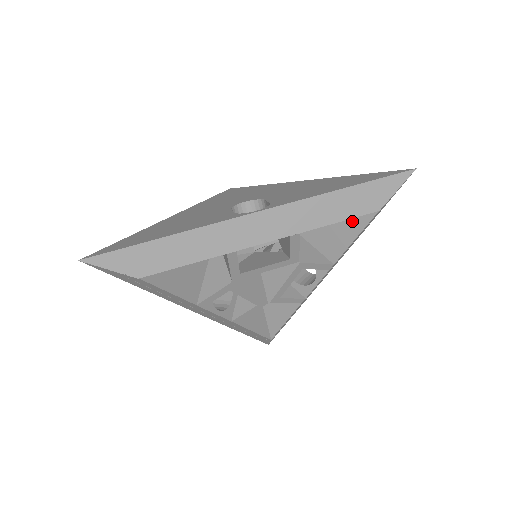
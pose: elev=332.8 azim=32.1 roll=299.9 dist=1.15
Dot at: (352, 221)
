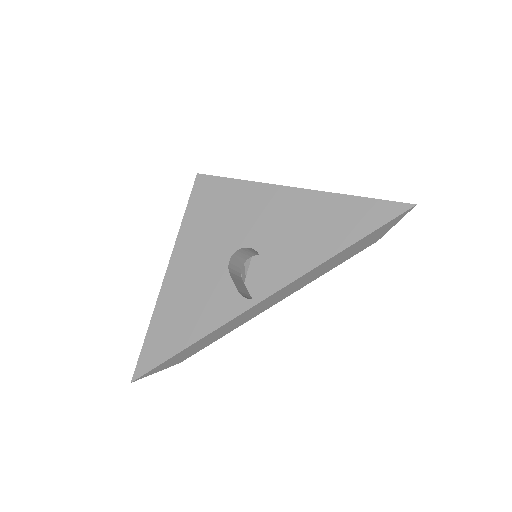
Dot at: occluded
